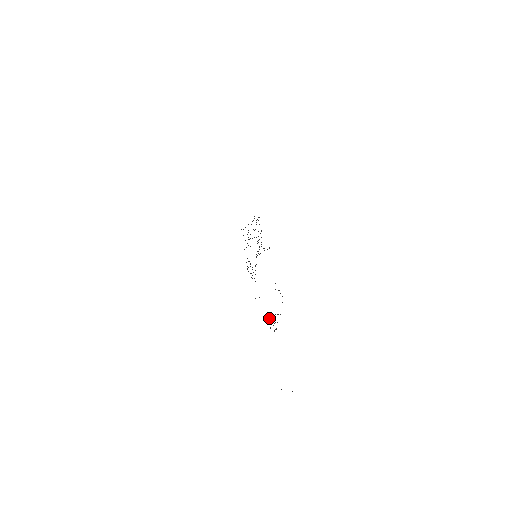
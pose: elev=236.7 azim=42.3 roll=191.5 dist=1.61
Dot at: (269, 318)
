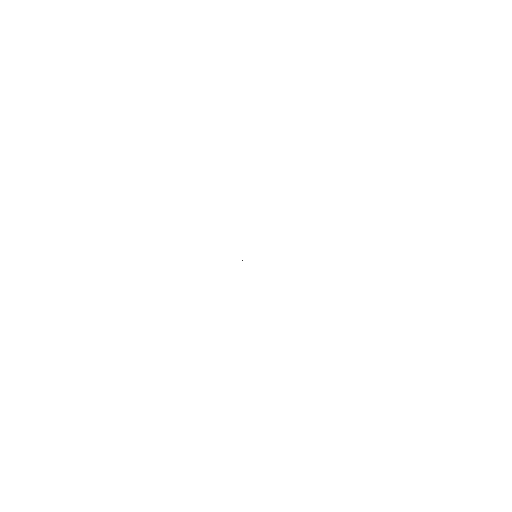
Dot at: occluded
